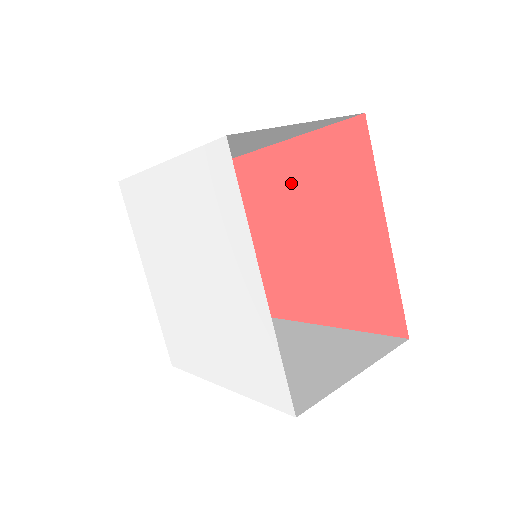
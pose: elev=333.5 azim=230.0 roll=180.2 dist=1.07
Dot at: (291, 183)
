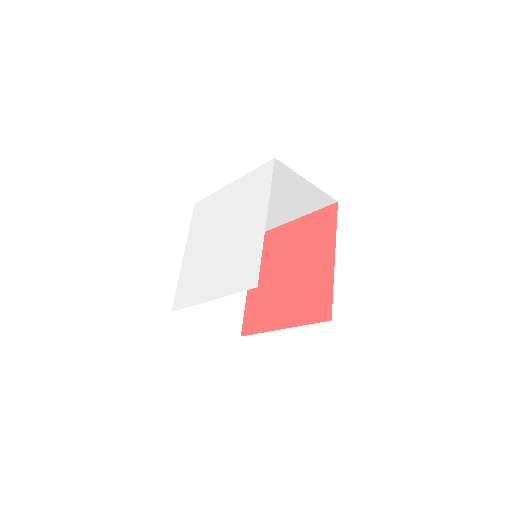
Dot at: (263, 283)
